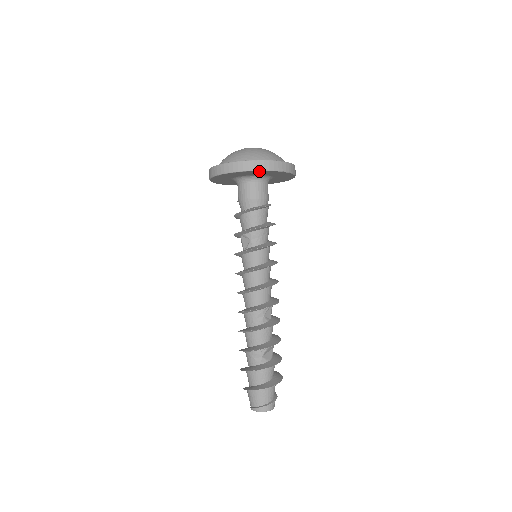
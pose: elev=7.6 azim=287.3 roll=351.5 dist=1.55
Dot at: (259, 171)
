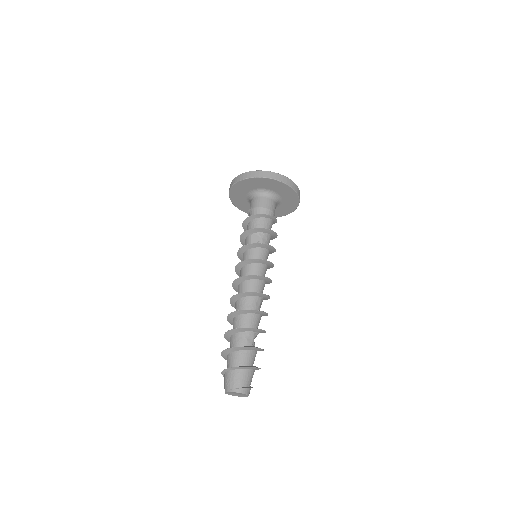
Dot at: (290, 189)
